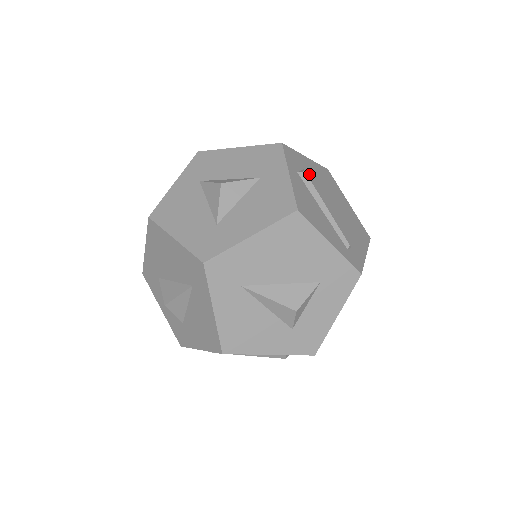
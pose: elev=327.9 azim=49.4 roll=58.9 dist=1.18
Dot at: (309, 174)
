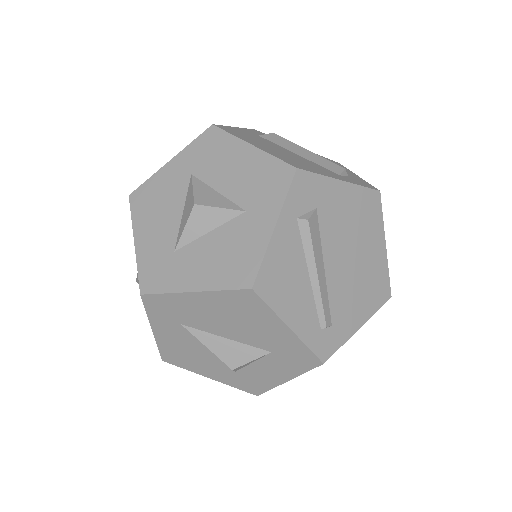
Dot at: (325, 213)
